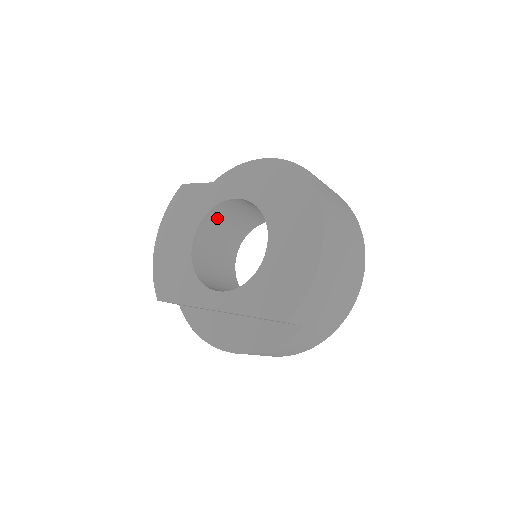
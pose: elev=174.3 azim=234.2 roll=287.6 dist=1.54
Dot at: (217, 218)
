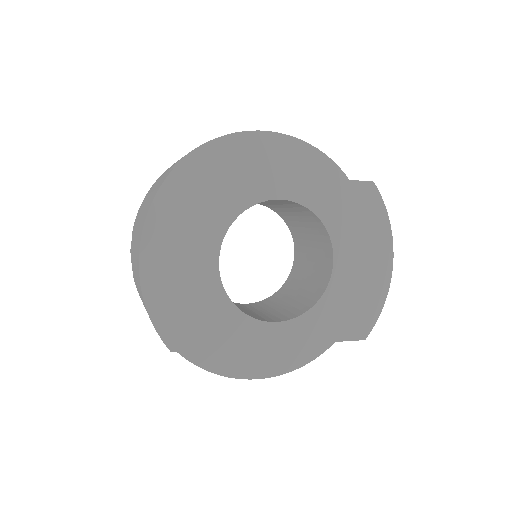
Dot at: occluded
